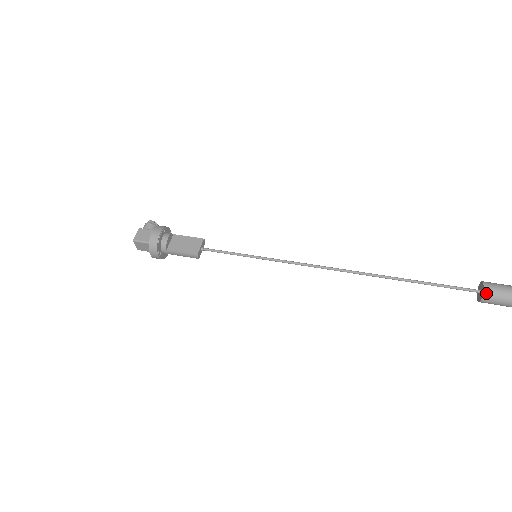
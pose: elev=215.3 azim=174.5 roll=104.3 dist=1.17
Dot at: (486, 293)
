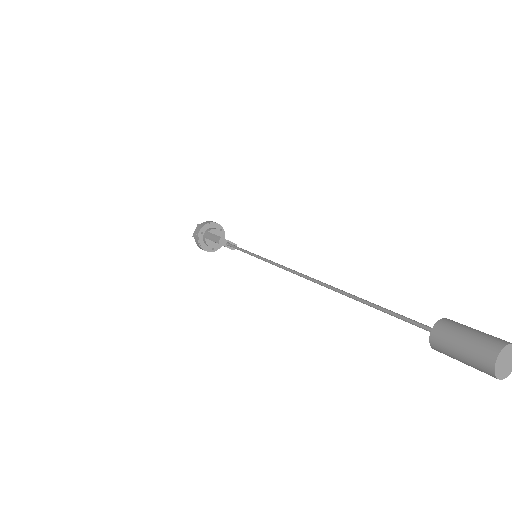
Dot at: (444, 320)
